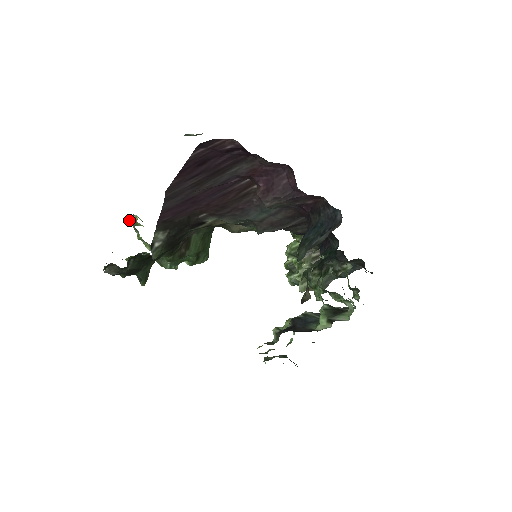
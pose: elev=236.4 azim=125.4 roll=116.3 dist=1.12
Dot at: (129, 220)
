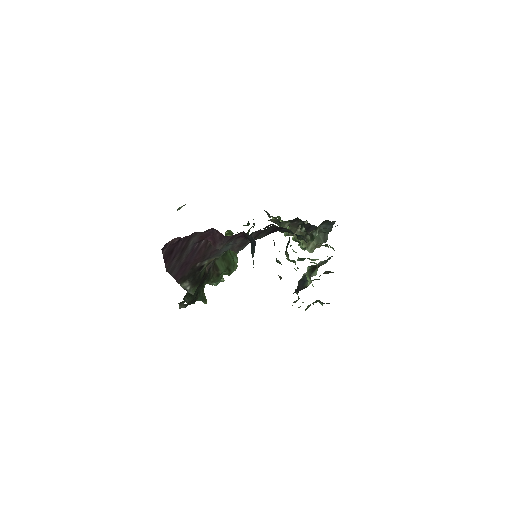
Dot at: occluded
